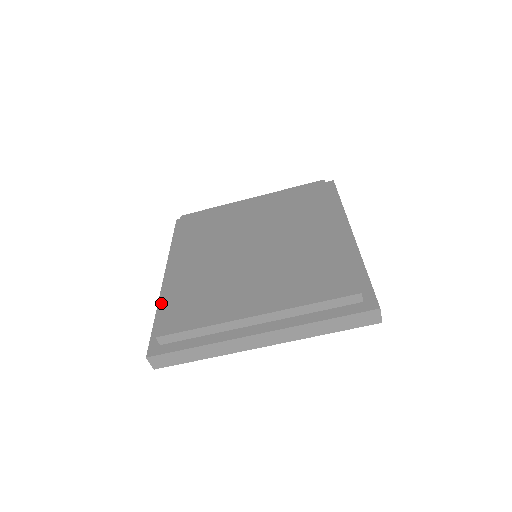
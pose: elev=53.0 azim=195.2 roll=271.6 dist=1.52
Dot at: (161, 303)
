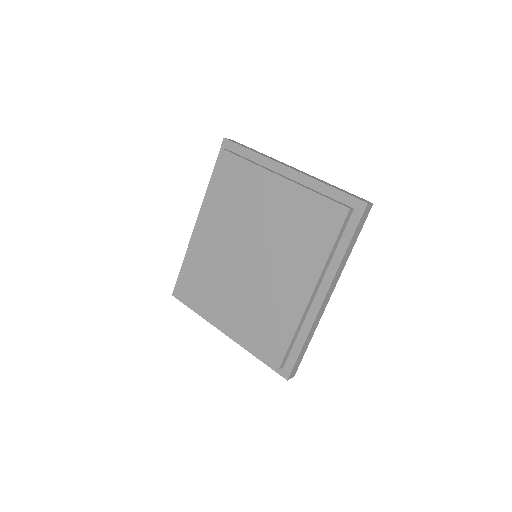
Dot at: occluded
